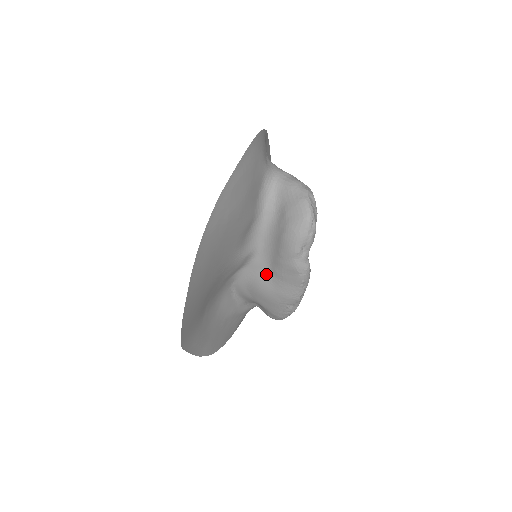
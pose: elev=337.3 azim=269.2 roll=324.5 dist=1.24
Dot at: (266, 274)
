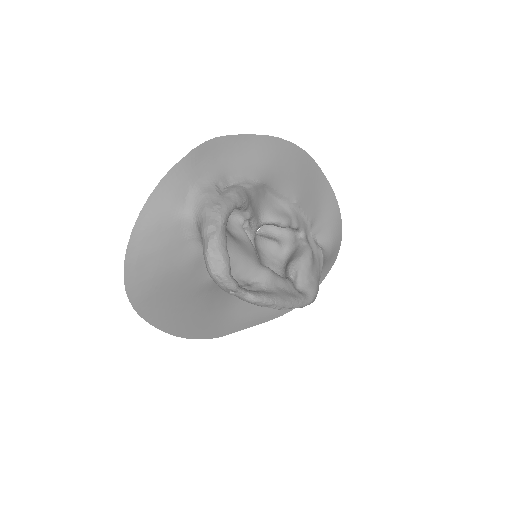
Dot at: occluded
